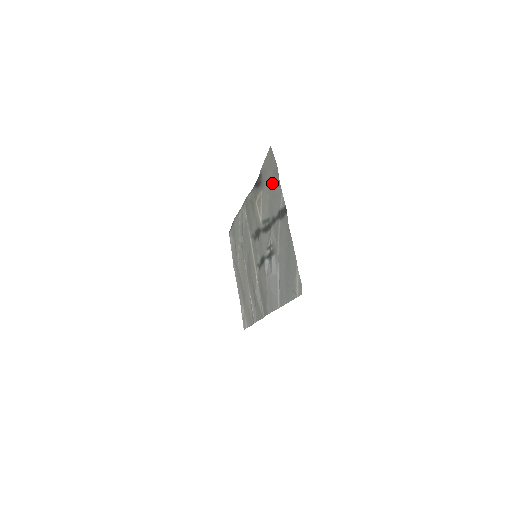
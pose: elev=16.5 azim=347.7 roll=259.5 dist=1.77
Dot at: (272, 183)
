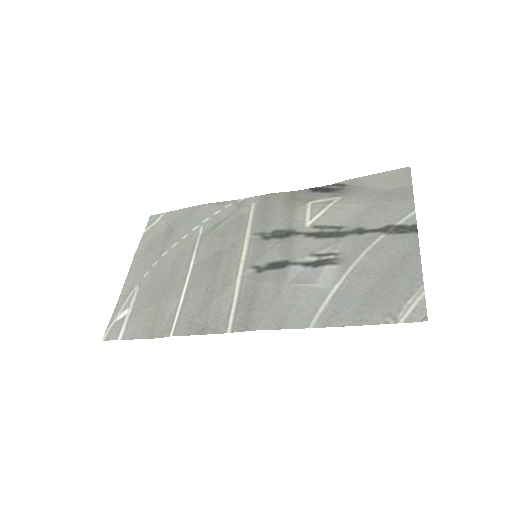
Dot at: (385, 197)
